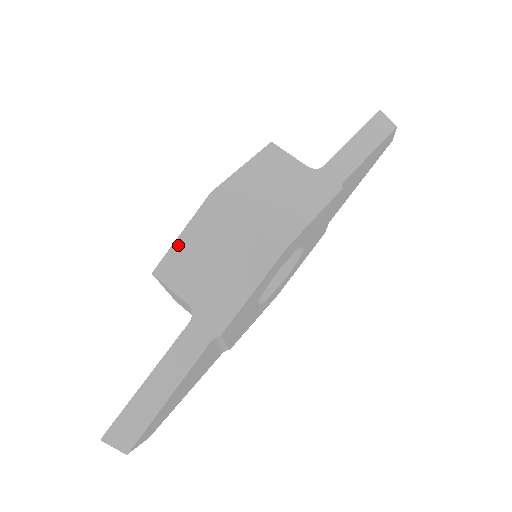
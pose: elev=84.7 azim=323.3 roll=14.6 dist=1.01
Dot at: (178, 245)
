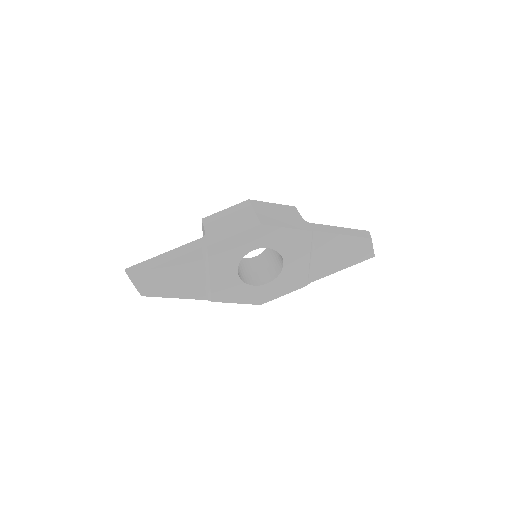
Dot at: (220, 212)
